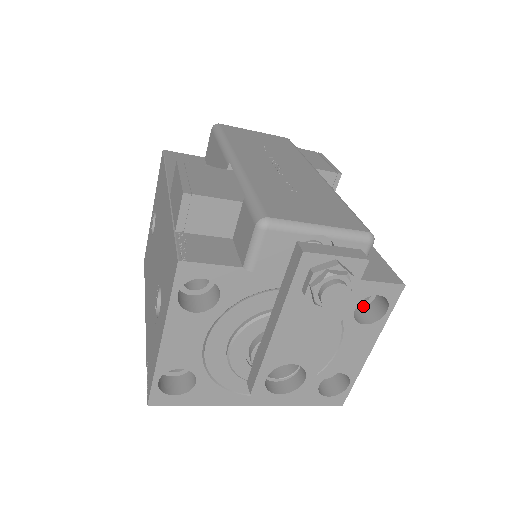
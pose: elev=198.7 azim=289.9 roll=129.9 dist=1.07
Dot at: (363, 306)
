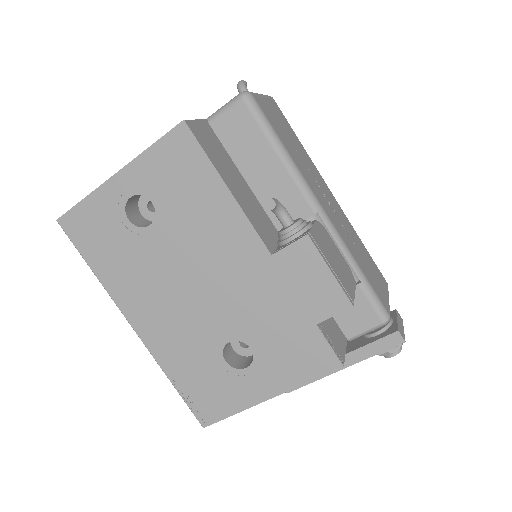
Dot at: occluded
